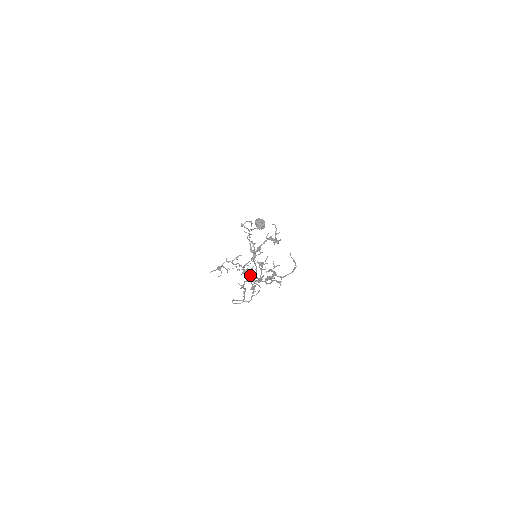
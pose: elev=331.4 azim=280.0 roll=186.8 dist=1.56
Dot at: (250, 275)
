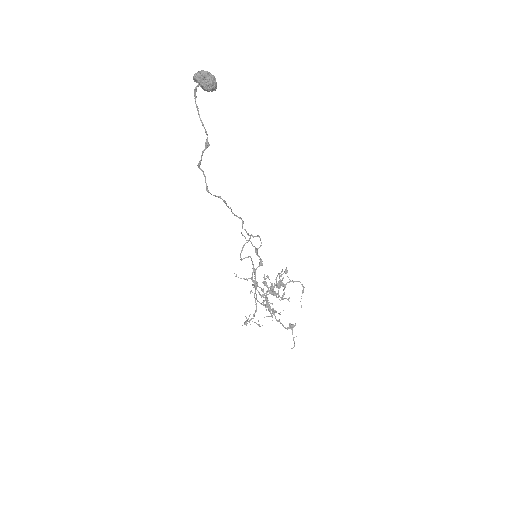
Dot at: (268, 308)
